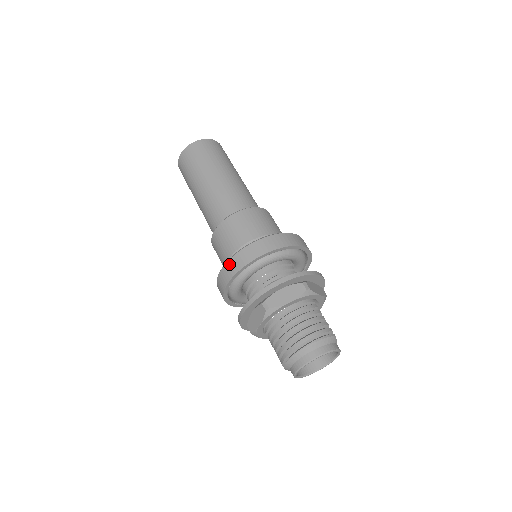
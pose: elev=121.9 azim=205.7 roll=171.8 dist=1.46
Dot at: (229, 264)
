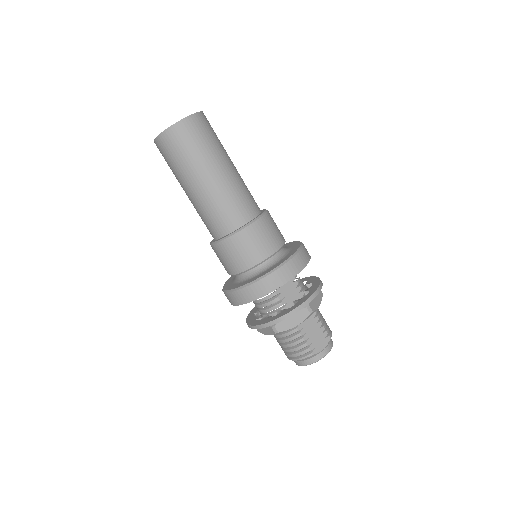
Dot at: occluded
